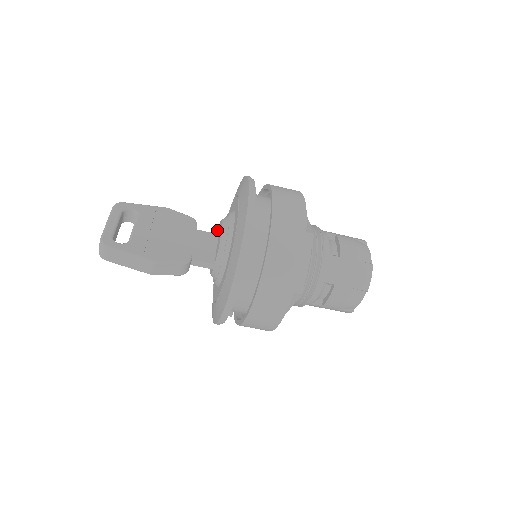
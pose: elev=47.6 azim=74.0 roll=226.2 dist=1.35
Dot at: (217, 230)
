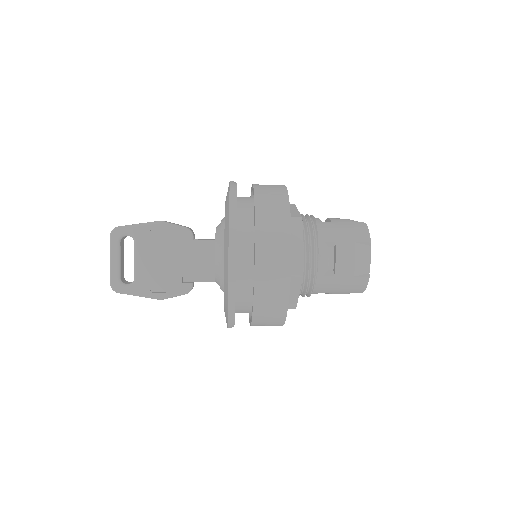
Dot at: occluded
